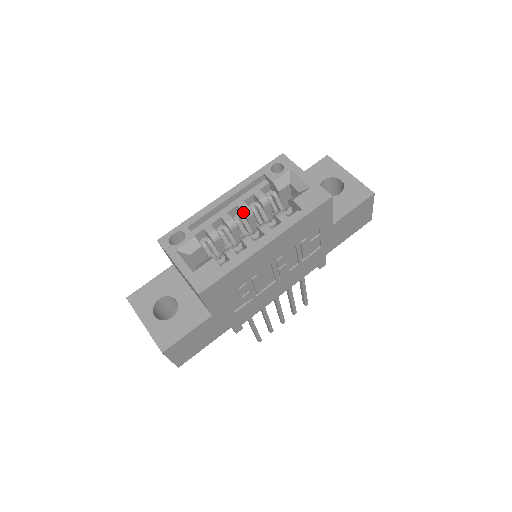
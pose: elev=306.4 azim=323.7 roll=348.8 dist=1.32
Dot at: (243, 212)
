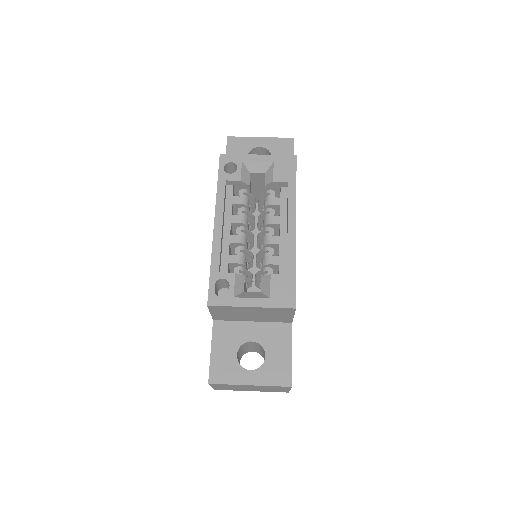
Dot at: (242, 223)
